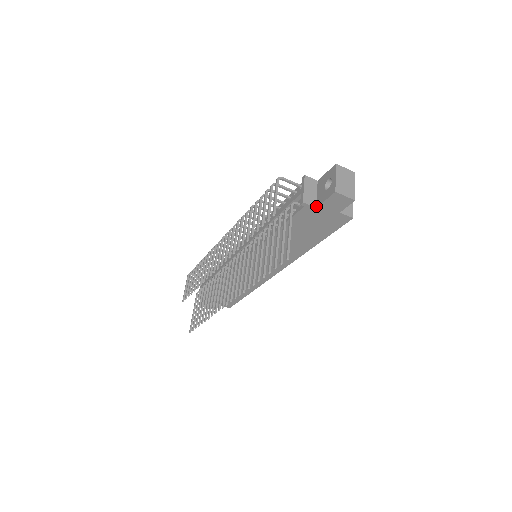
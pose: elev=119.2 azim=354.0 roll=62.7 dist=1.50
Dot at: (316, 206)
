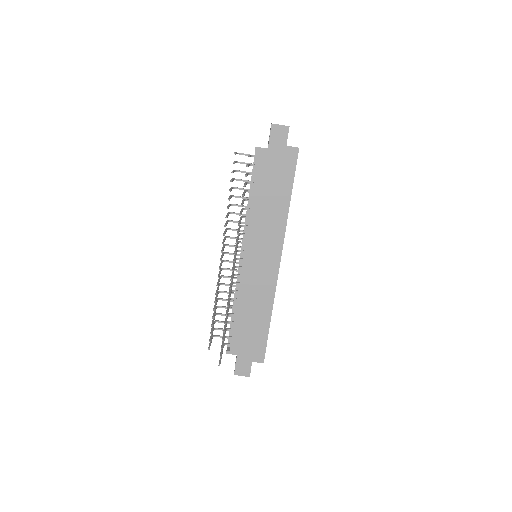
Dot at: (267, 148)
